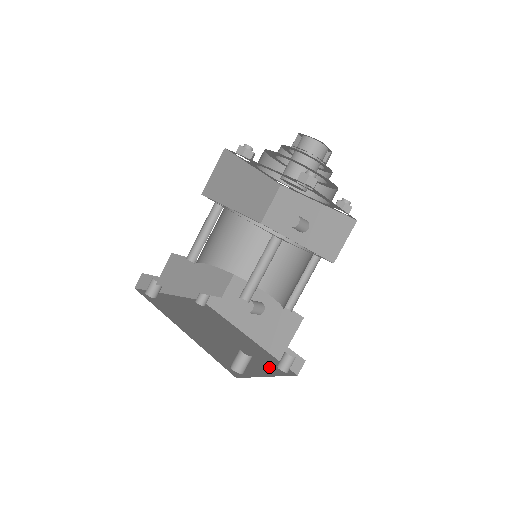
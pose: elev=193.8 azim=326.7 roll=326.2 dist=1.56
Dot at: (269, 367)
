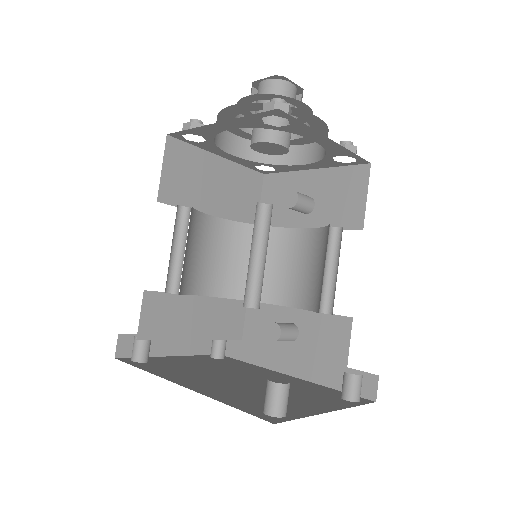
Dot at: (328, 401)
